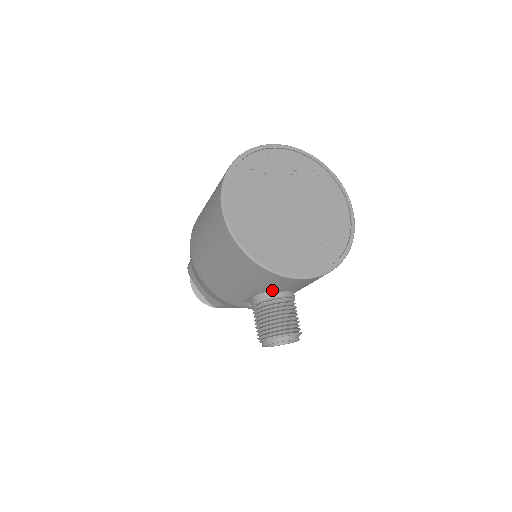
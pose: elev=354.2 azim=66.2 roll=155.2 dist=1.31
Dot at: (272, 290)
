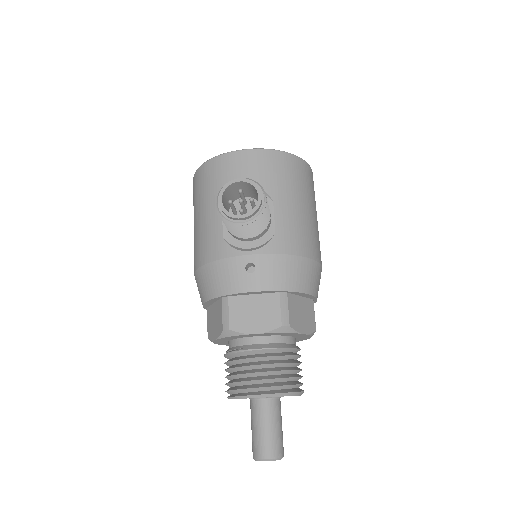
Dot at: occluded
